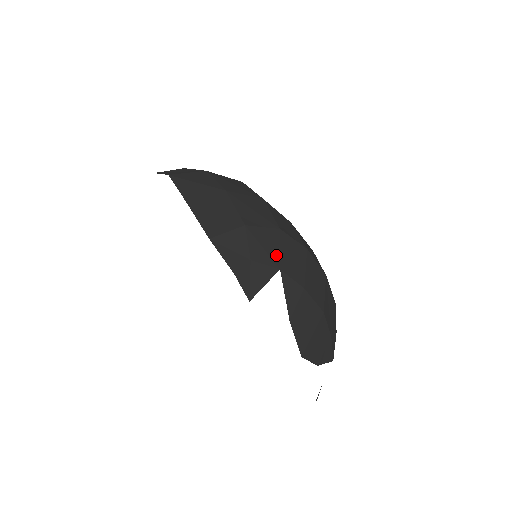
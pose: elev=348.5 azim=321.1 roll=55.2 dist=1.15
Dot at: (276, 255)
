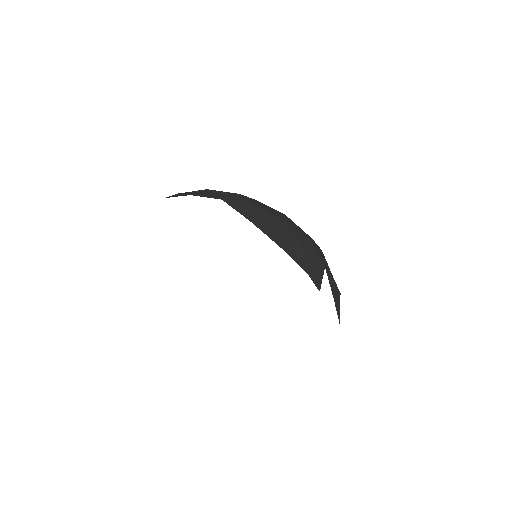
Dot at: (319, 257)
